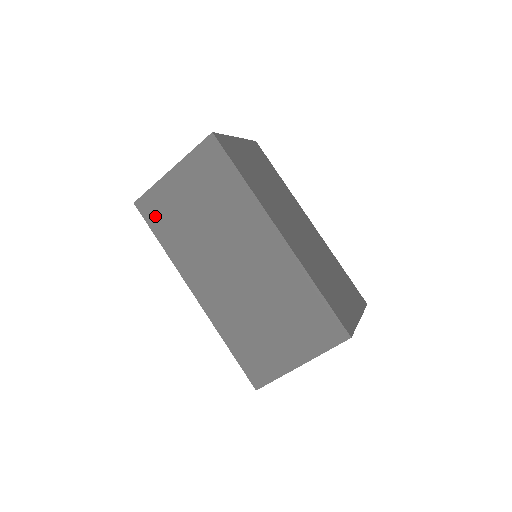
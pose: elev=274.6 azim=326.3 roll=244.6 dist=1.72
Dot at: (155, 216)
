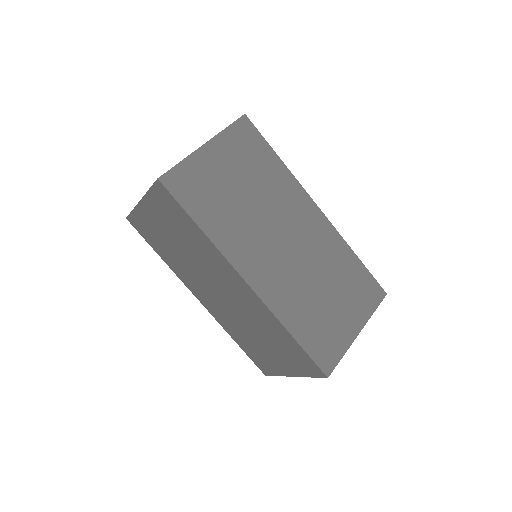
Dot at: (146, 234)
